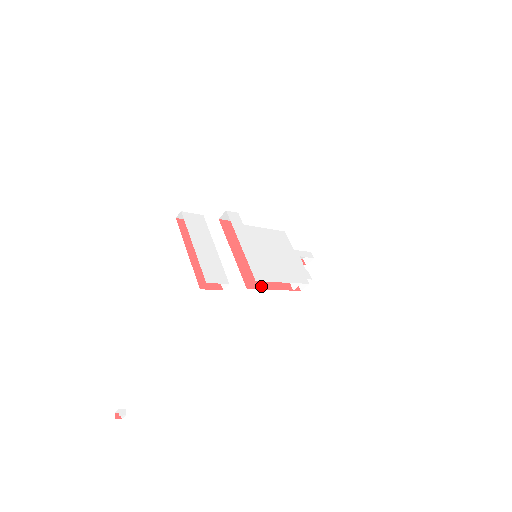
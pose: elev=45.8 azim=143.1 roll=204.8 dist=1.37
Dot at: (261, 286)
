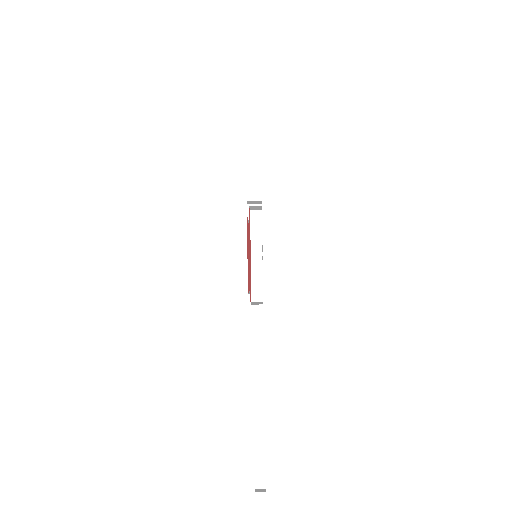
Dot at: occluded
